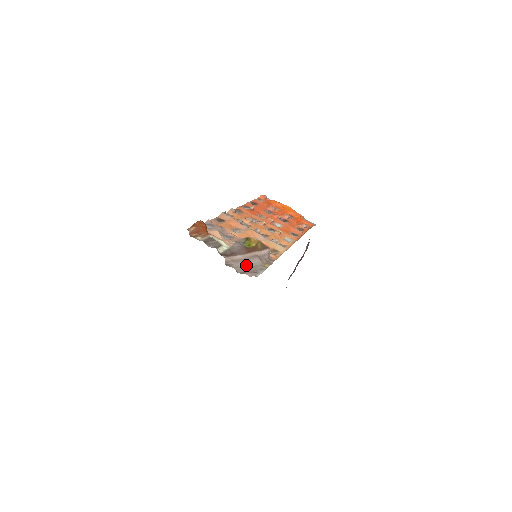
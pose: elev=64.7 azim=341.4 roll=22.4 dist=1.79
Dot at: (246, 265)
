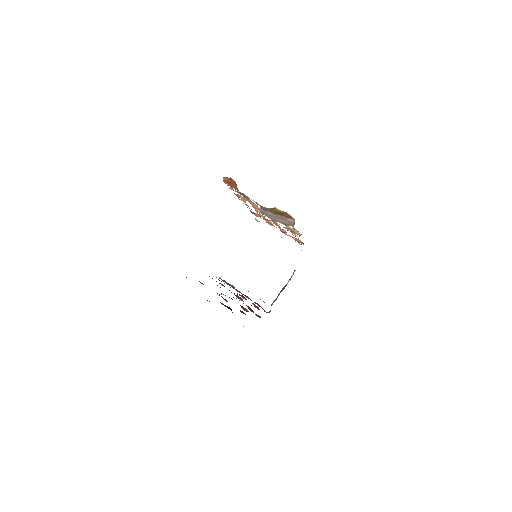
Dot at: (278, 220)
